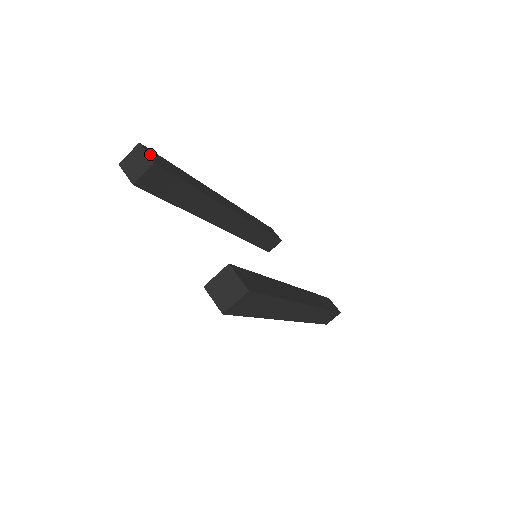
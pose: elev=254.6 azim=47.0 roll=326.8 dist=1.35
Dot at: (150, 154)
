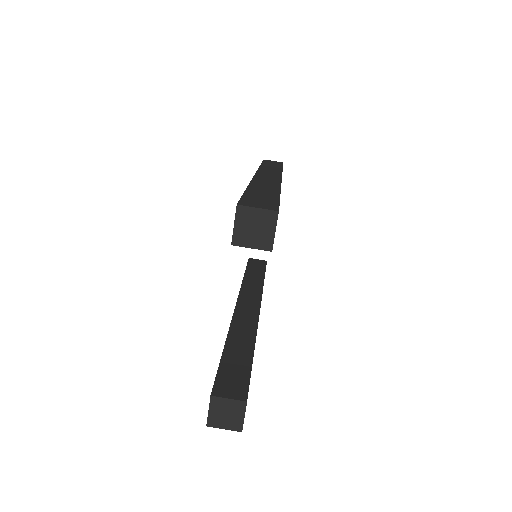
Dot at: occluded
